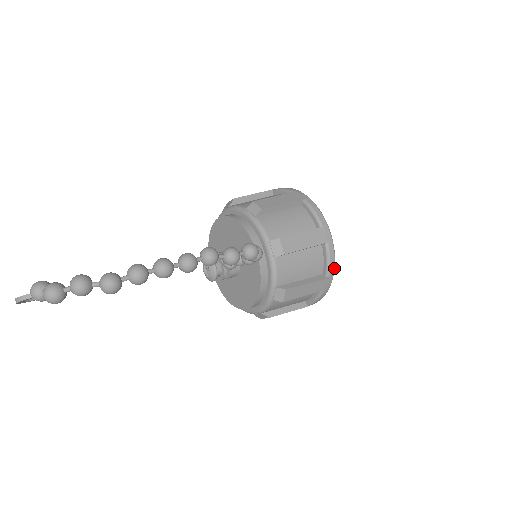
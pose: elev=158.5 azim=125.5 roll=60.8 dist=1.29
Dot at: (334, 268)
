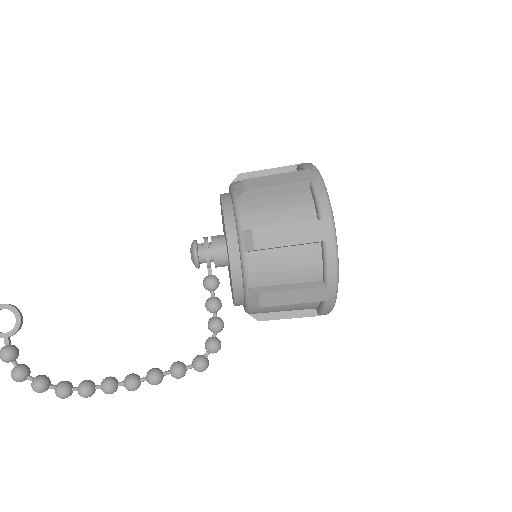
Dot at: occluded
